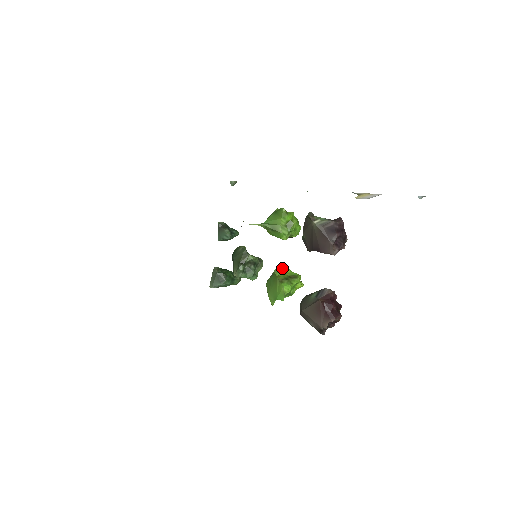
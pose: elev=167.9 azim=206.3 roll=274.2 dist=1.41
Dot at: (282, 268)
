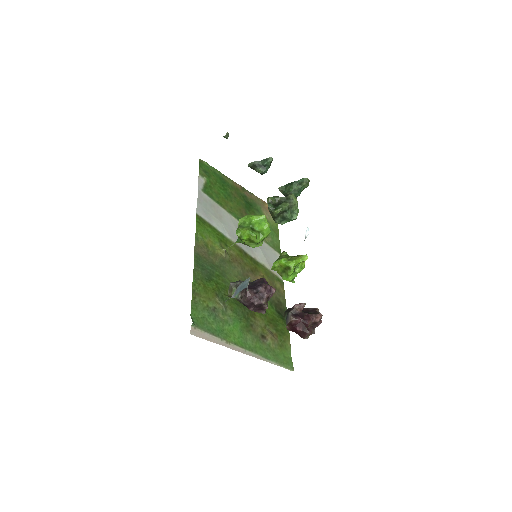
Dot at: (276, 264)
